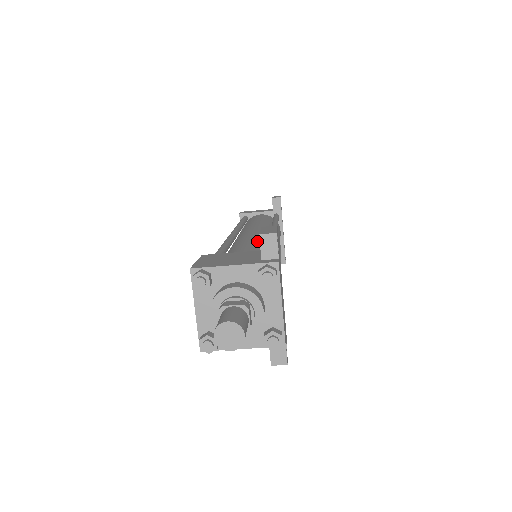
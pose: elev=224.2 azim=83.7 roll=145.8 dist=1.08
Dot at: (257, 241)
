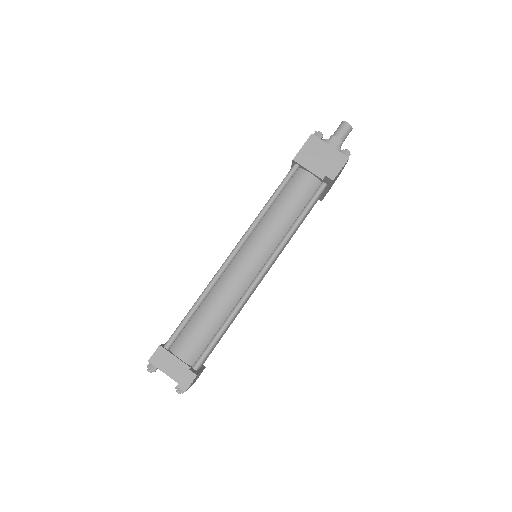
Dot at: occluded
